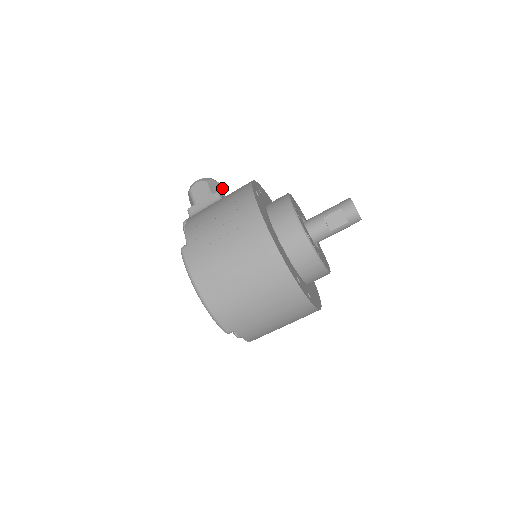
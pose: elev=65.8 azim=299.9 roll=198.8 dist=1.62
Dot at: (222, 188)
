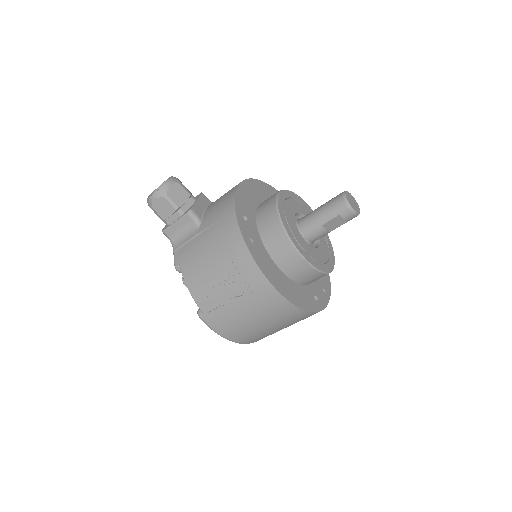
Dot at: (184, 186)
